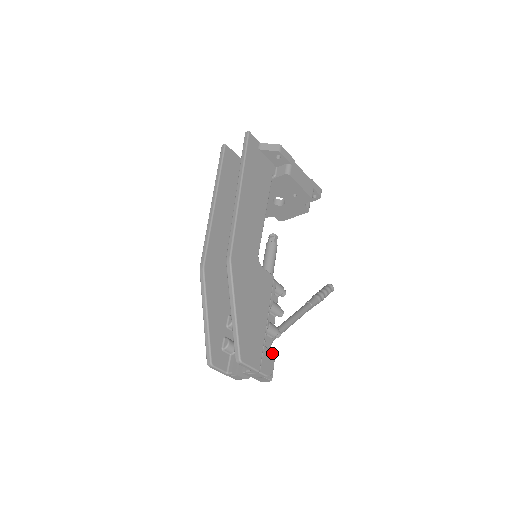
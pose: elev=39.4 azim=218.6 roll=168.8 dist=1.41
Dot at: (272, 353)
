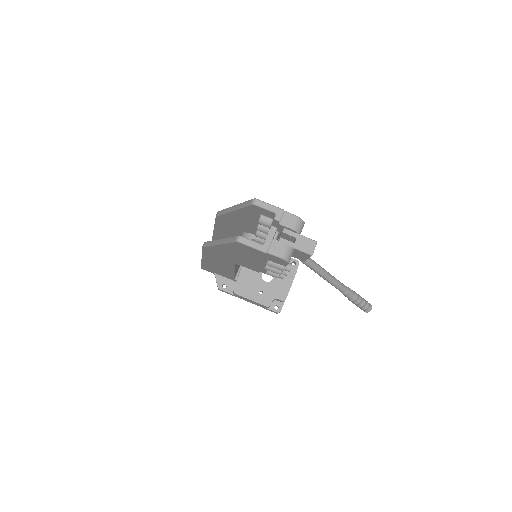
Dot at: occluded
